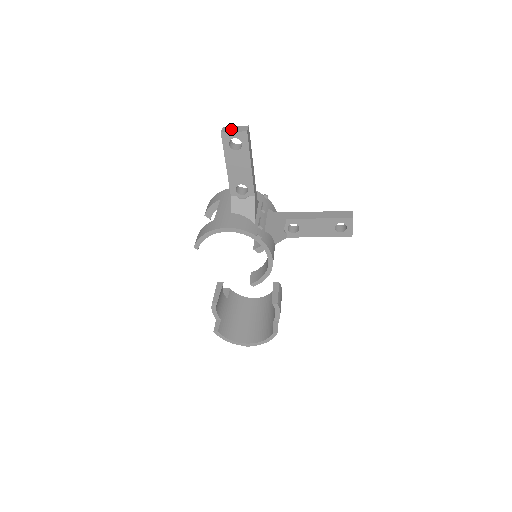
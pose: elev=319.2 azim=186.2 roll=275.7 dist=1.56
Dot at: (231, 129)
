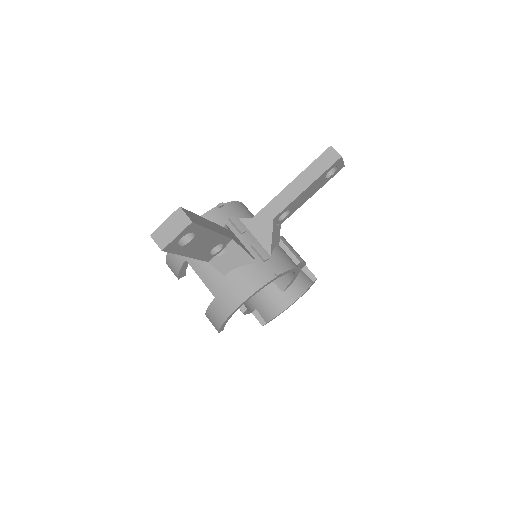
Dot at: (167, 233)
